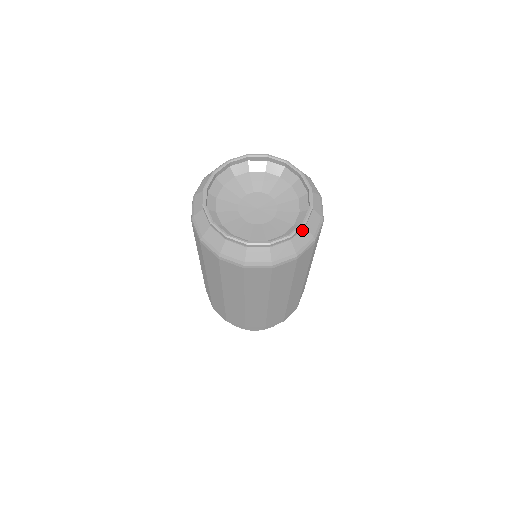
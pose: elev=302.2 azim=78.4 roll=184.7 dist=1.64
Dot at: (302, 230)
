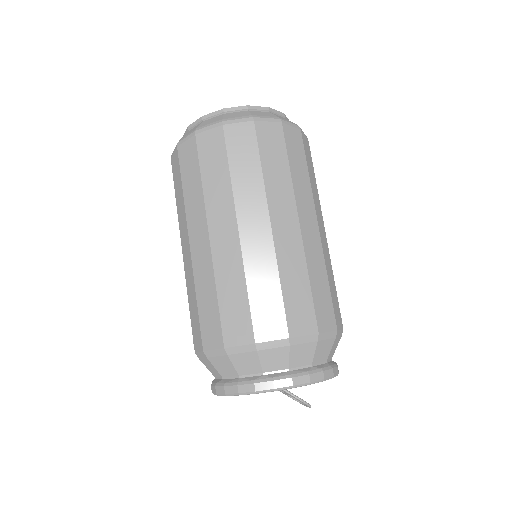
Dot at: occluded
